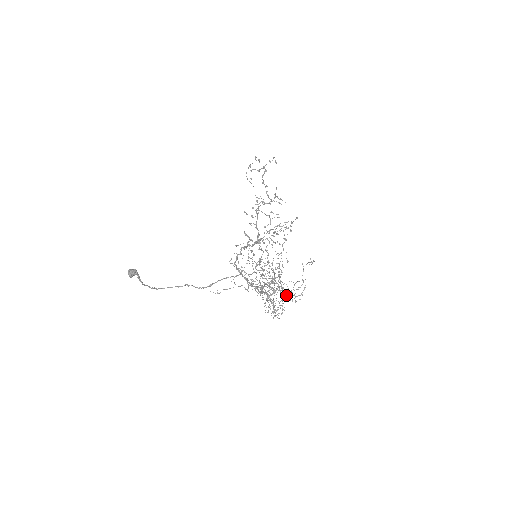
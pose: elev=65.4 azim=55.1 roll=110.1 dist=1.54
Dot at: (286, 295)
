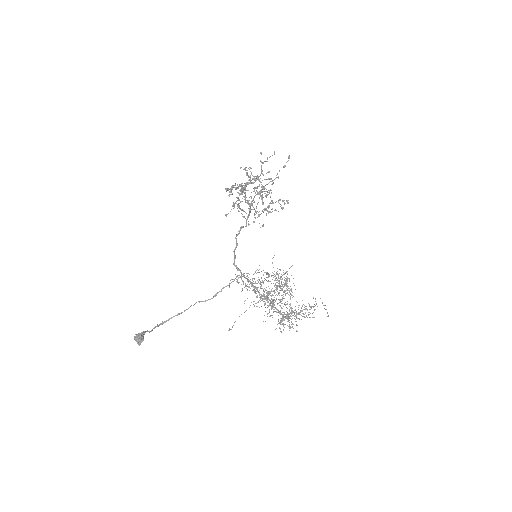
Dot at: (298, 309)
